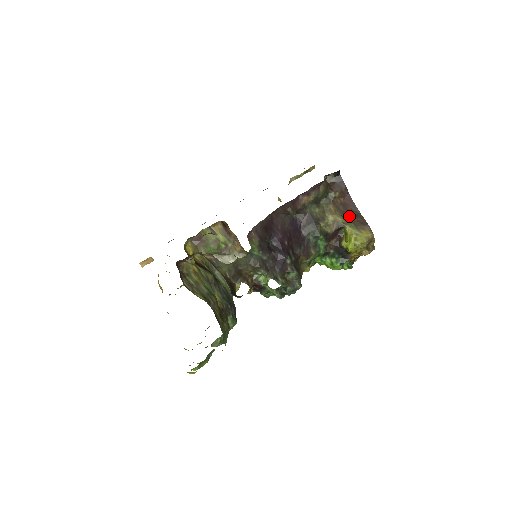
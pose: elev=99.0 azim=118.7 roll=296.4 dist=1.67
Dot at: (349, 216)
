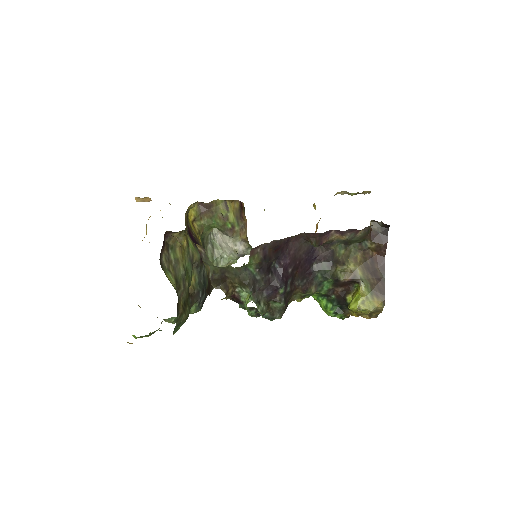
Dot at: (371, 275)
